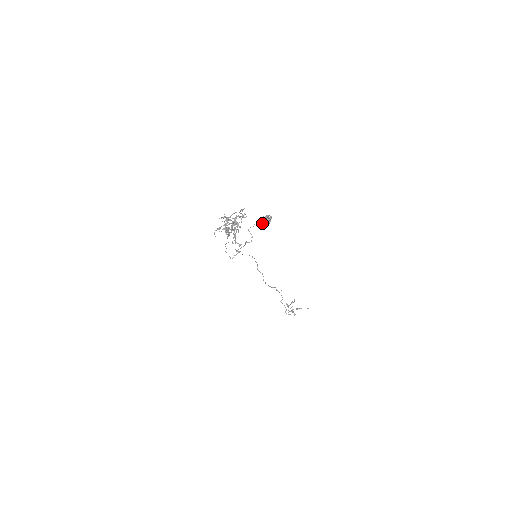
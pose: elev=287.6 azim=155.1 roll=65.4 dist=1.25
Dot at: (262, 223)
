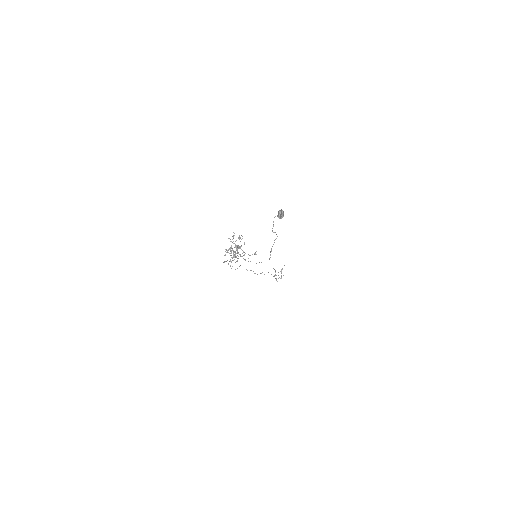
Dot at: (280, 218)
